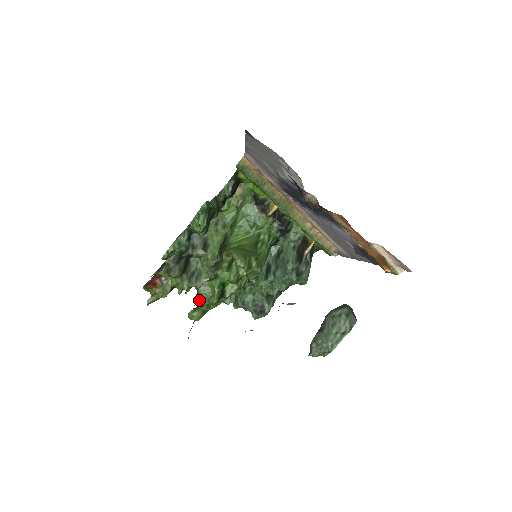
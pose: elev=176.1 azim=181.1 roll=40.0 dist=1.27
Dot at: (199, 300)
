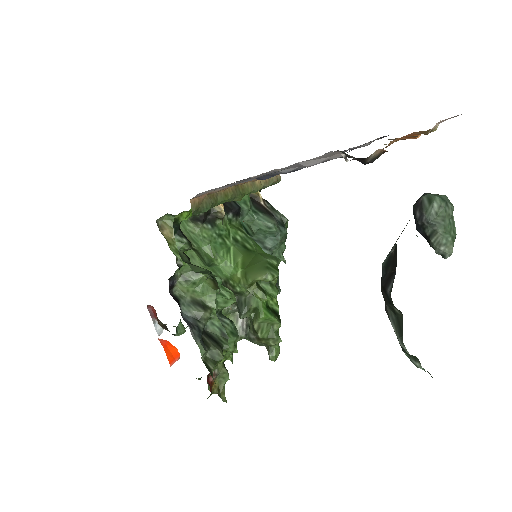
Dot at: (266, 341)
